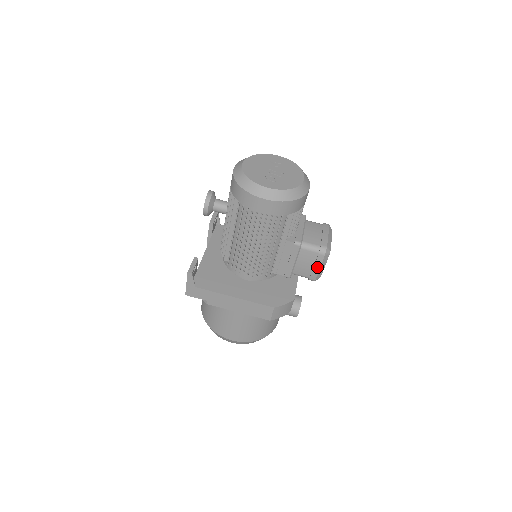
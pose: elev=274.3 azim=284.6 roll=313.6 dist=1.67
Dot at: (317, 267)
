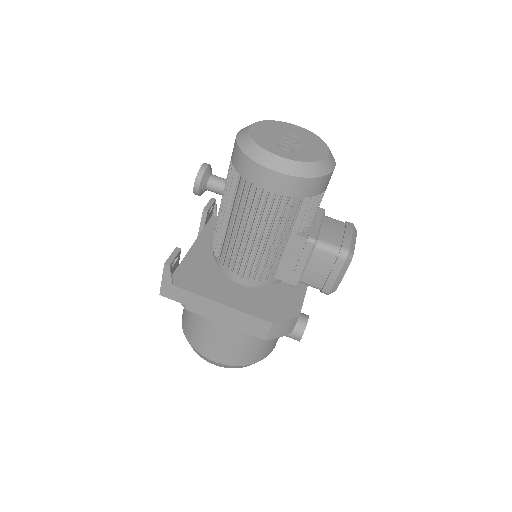
Dot at: (334, 275)
